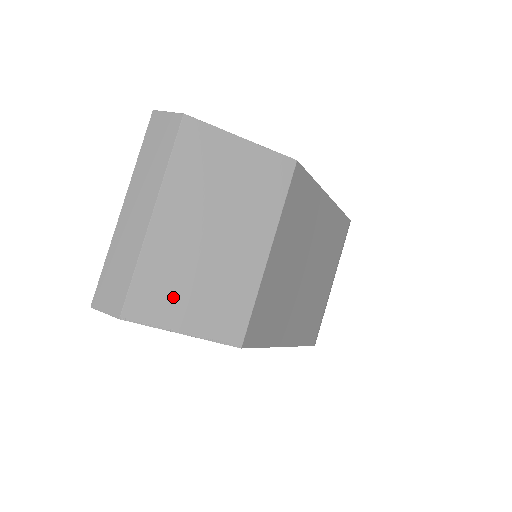
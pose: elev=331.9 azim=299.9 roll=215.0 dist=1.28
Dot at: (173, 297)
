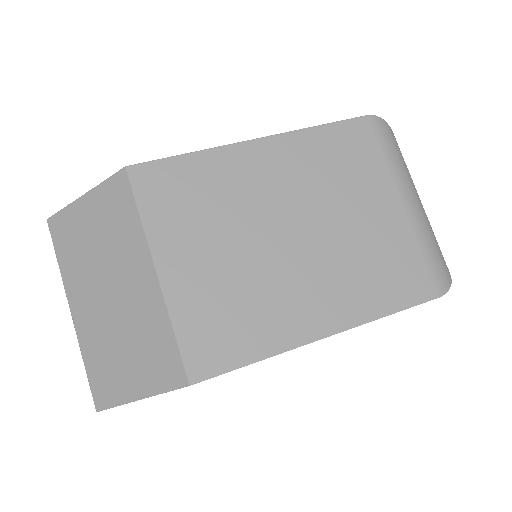
Dot at: (116, 370)
